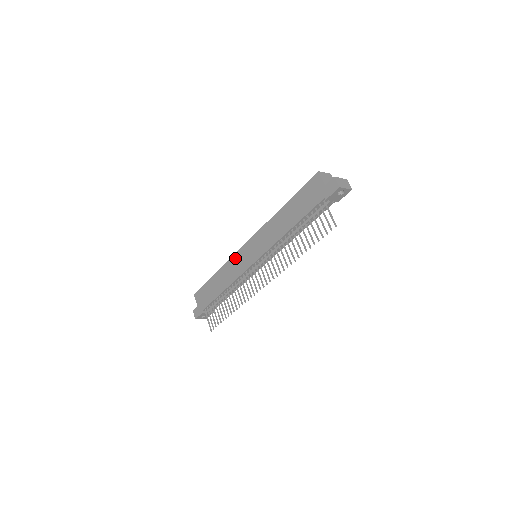
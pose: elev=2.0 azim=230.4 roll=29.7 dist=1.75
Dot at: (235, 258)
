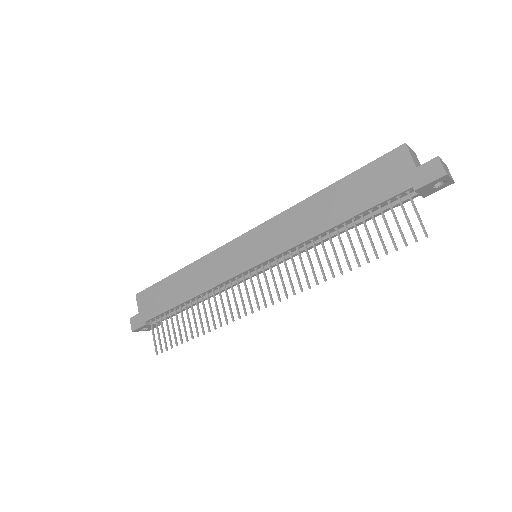
Dot at: (220, 253)
